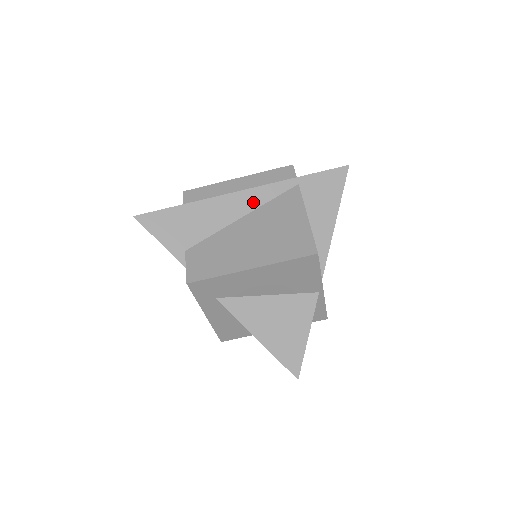
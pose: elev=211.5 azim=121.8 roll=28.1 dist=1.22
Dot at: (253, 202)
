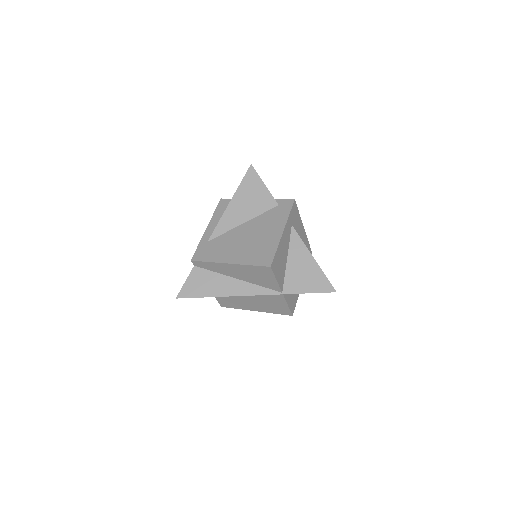
Dot at: occluded
